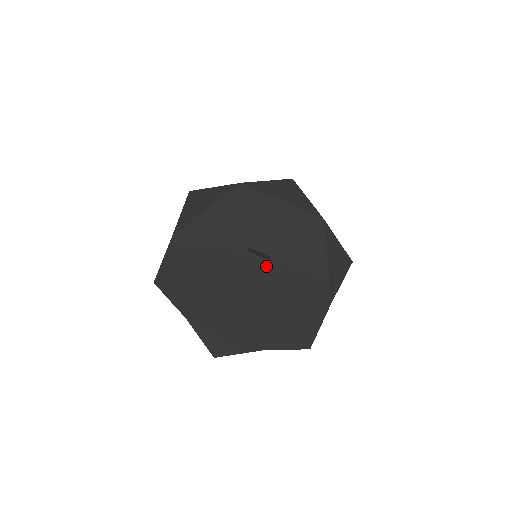
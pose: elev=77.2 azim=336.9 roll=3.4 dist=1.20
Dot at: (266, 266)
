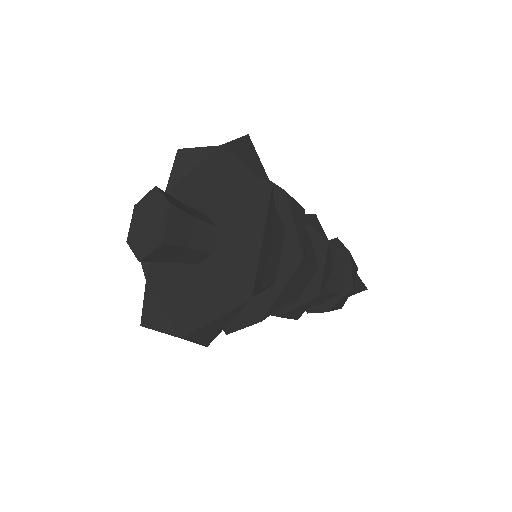
Dot at: (163, 205)
